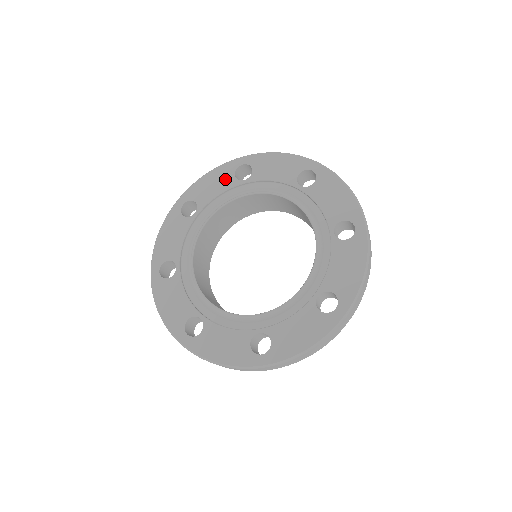
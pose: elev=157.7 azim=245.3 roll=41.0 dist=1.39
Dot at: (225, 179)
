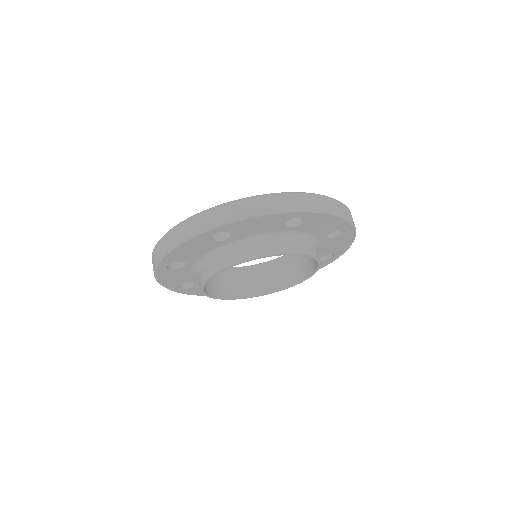
Dot at: occluded
